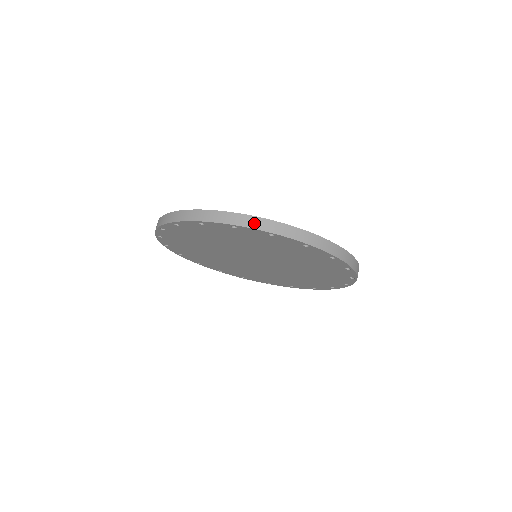
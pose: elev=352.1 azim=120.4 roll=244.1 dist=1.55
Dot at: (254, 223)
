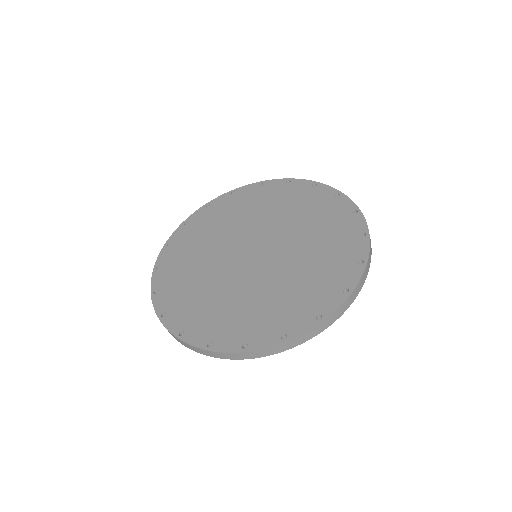
Dot at: (194, 349)
